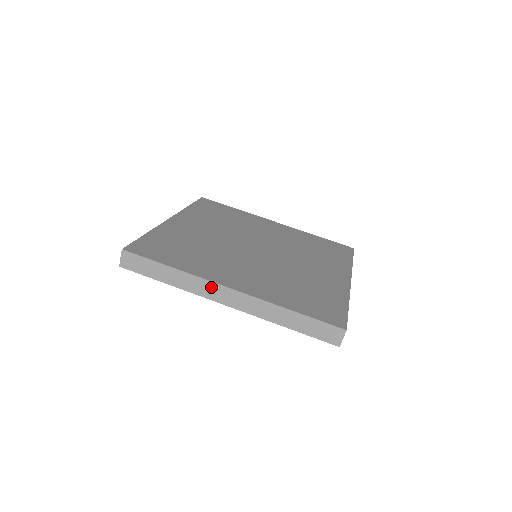
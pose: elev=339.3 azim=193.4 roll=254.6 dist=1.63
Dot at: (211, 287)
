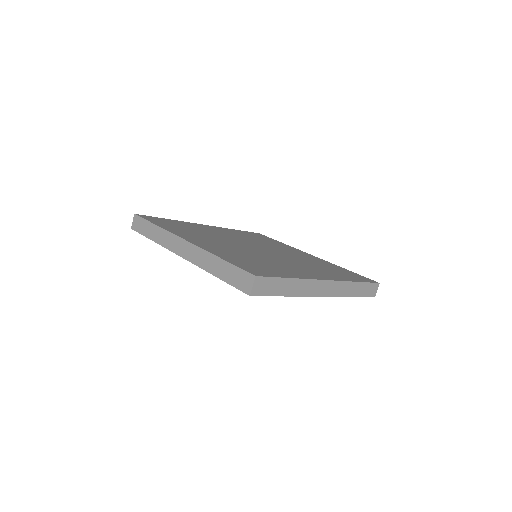
Dot at: (175, 240)
